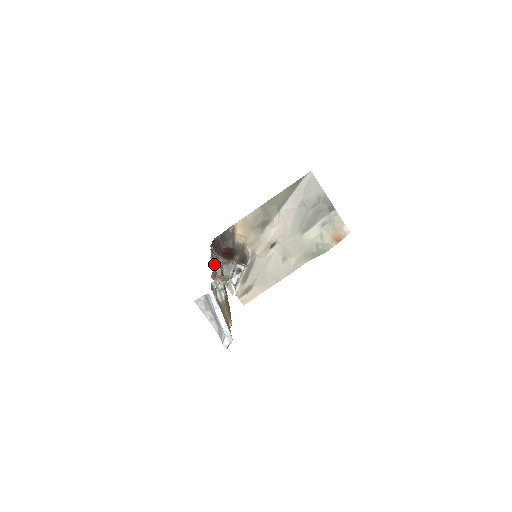
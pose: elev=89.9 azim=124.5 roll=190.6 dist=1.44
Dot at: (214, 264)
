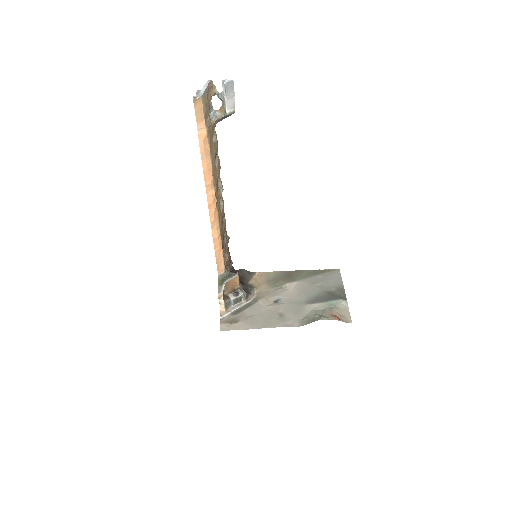
Dot at: occluded
